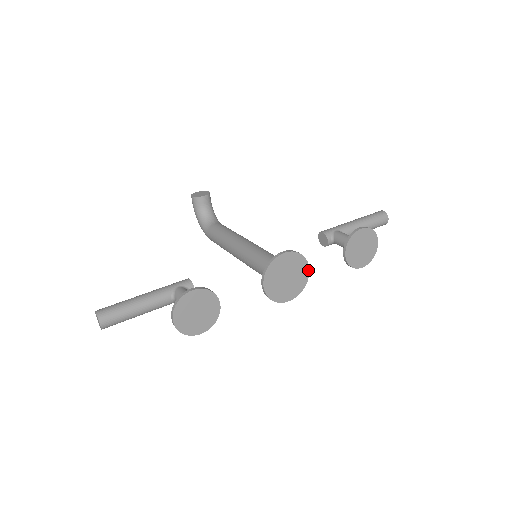
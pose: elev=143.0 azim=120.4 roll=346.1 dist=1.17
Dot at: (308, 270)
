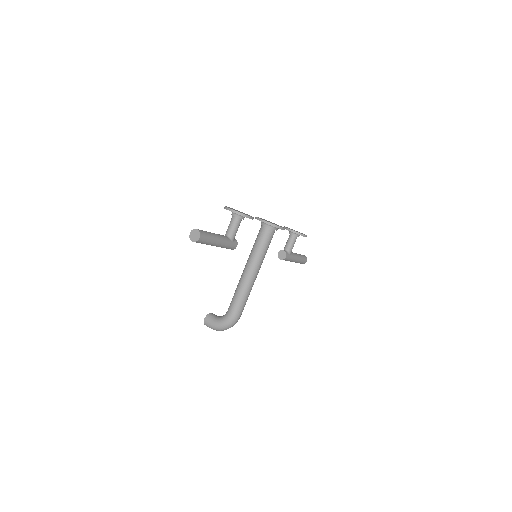
Dot at: occluded
